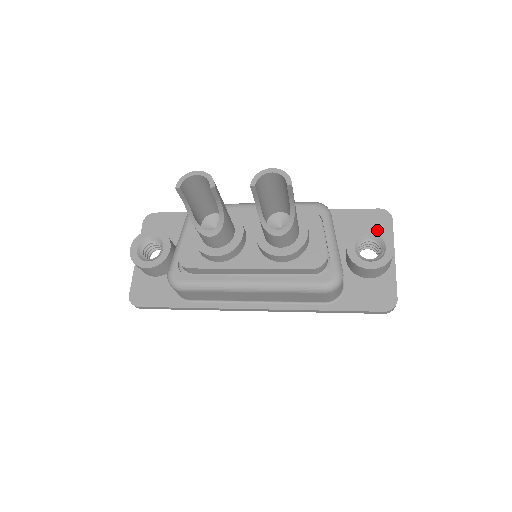
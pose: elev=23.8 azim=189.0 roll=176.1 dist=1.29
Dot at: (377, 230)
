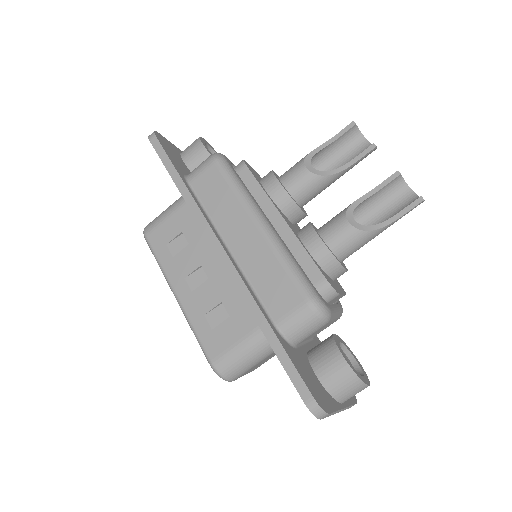
Dot at: (362, 367)
